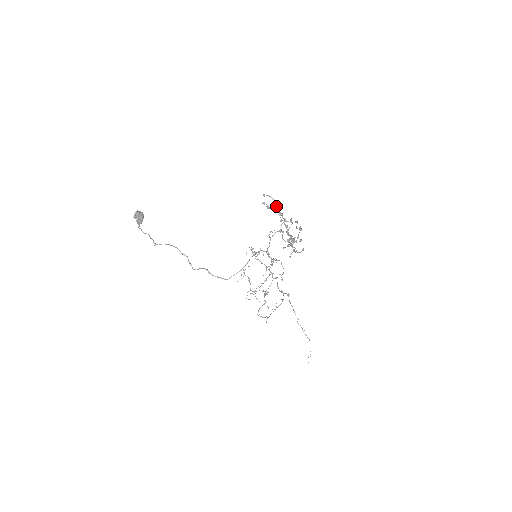
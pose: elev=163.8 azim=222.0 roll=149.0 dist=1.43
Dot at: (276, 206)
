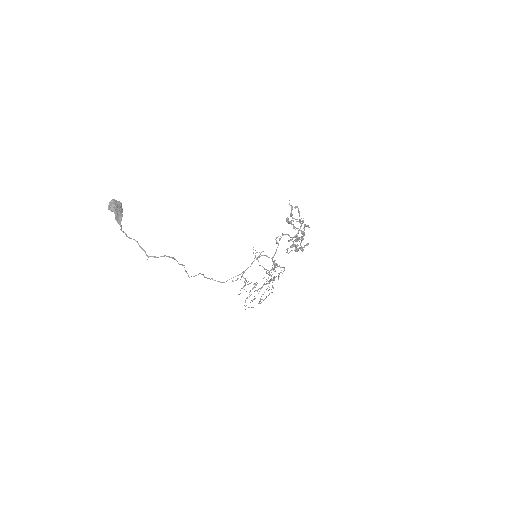
Dot at: (291, 210)
